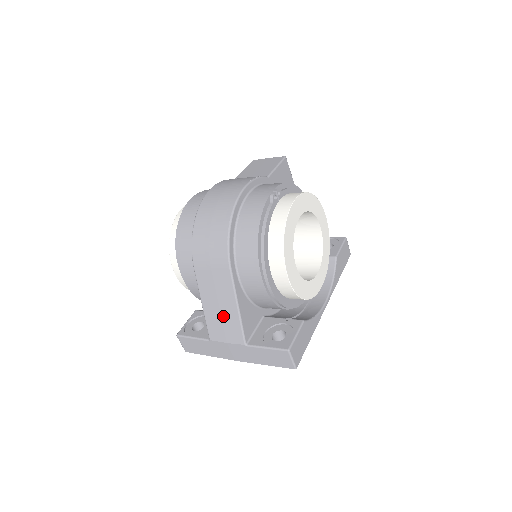
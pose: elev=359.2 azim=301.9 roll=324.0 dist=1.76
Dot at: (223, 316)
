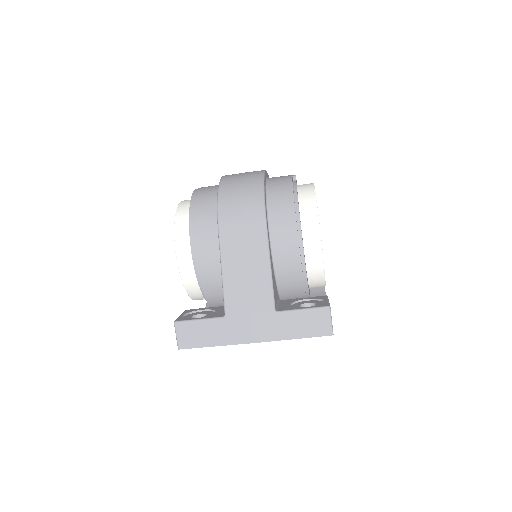
Dot at: (249, 280)
